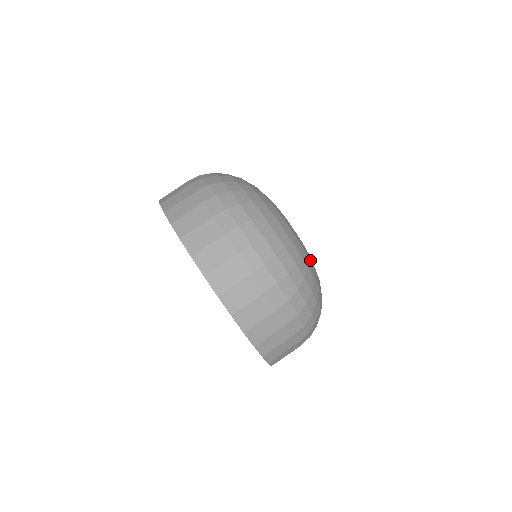
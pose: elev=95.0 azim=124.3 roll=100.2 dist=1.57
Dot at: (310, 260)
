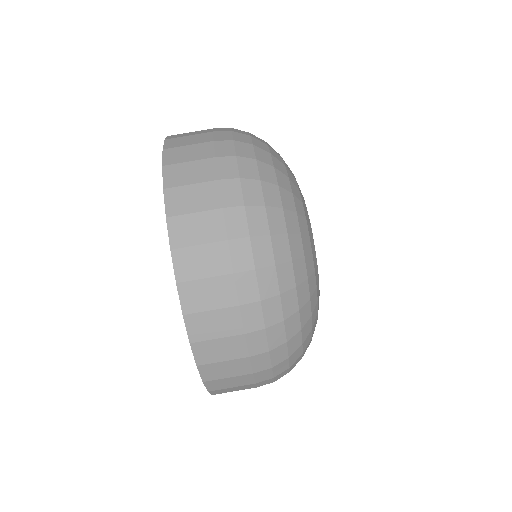
Dot at: (318, 302)
